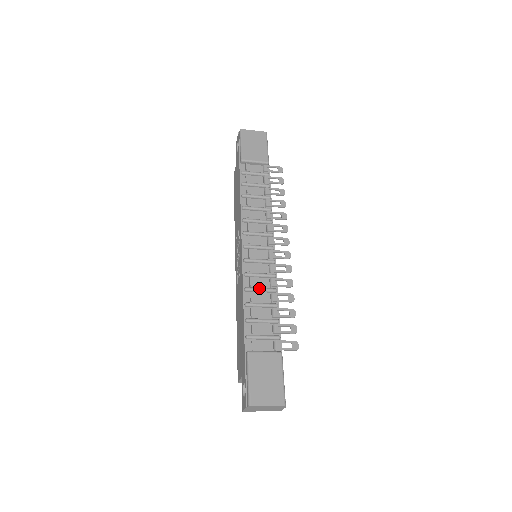
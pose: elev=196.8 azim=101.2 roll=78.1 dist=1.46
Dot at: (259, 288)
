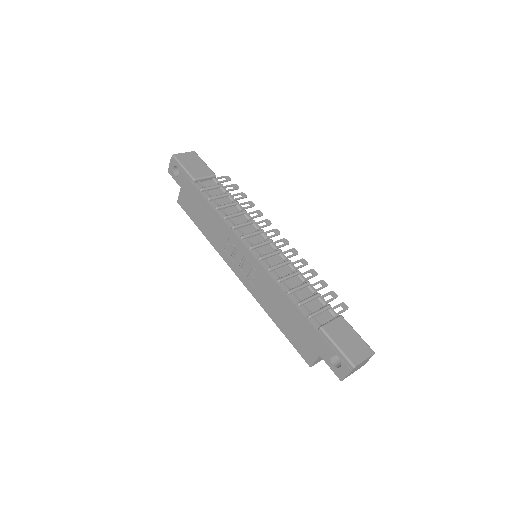
Dot at: (288, 275)
